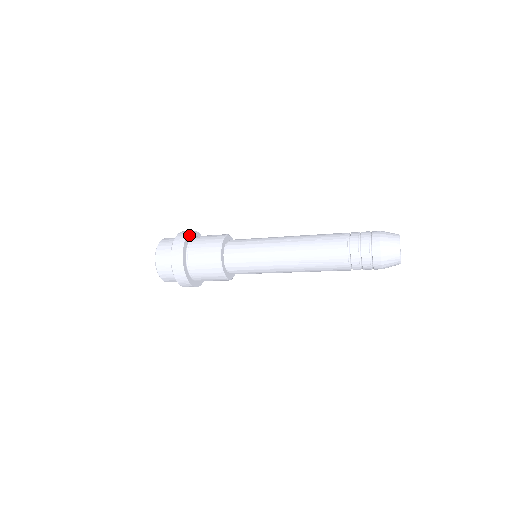
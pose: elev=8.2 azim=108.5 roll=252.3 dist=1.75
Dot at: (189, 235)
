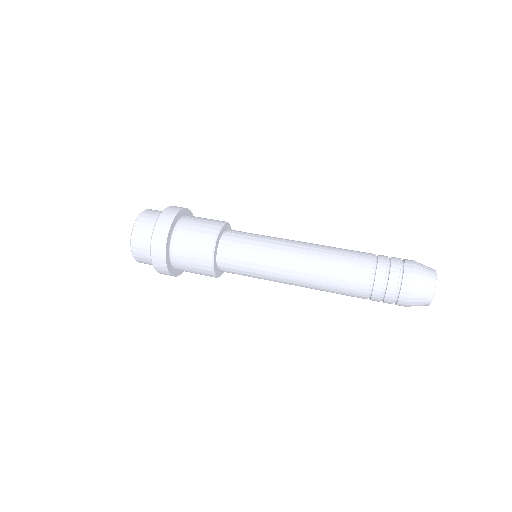
Dot at: (180, 212)
